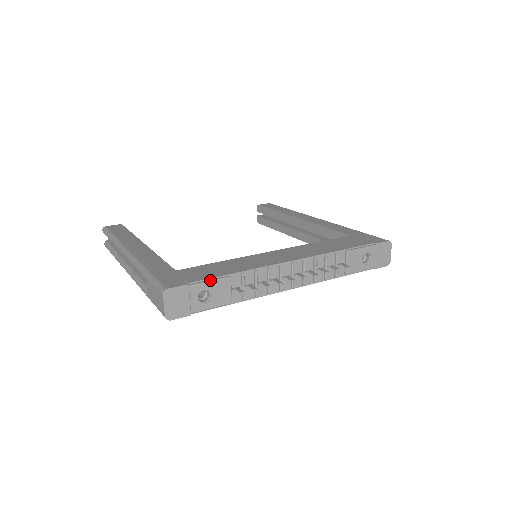
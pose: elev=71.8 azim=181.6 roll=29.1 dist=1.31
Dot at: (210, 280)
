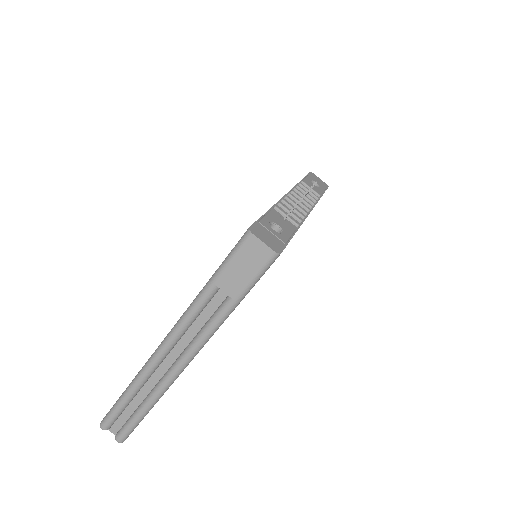
Dot at: (264, 215)
